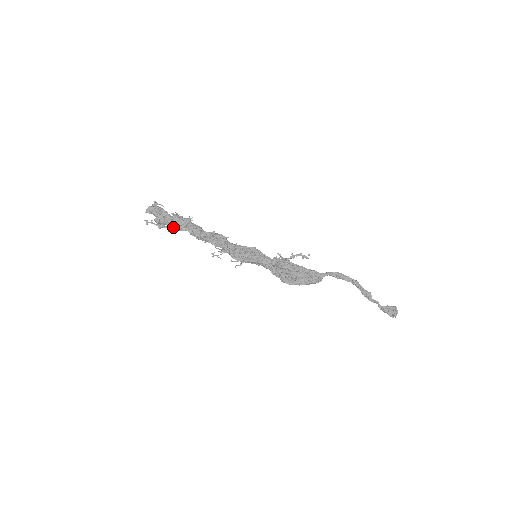
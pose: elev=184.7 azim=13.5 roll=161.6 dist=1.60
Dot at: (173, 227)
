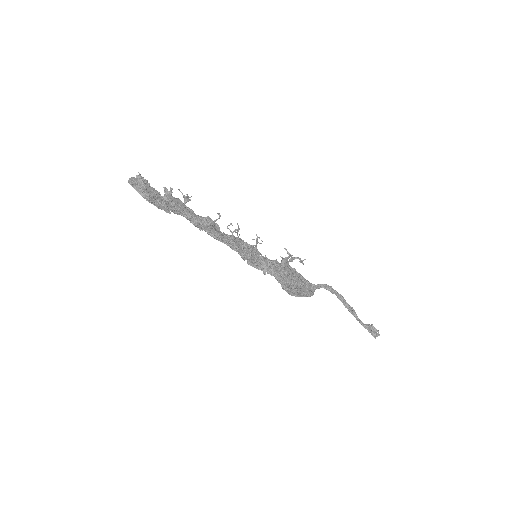
Dot at: (168, 203)
